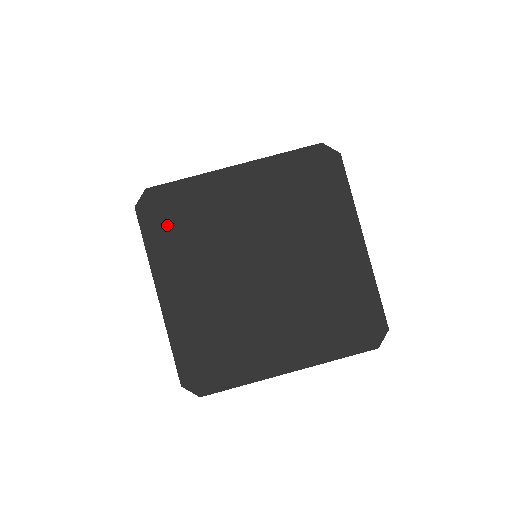
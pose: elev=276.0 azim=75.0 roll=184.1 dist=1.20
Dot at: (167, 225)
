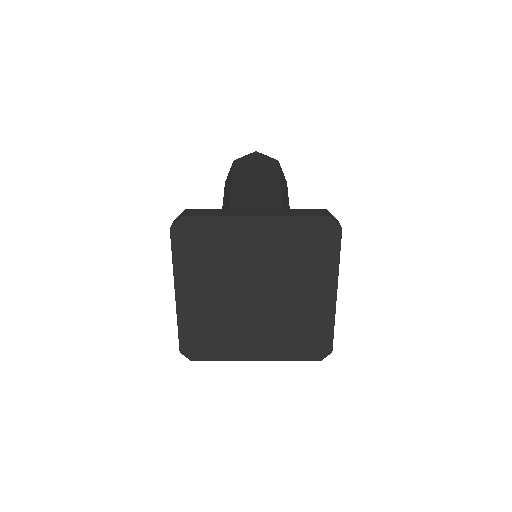
Dot at: (192, 247)
